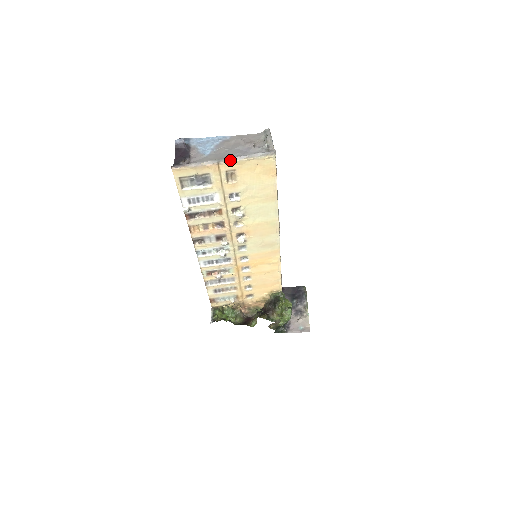
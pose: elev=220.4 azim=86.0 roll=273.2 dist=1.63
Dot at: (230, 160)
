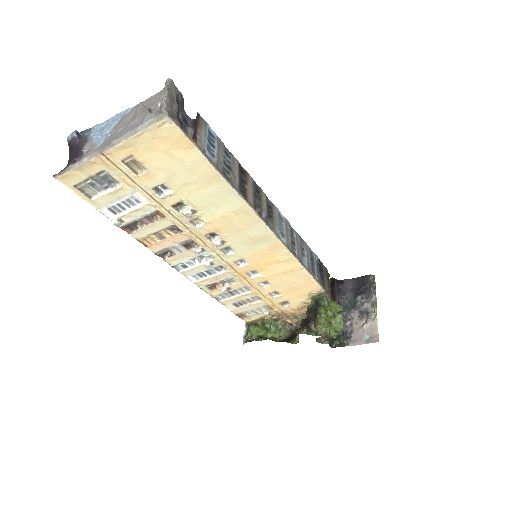
Dot at: (114, 144)
